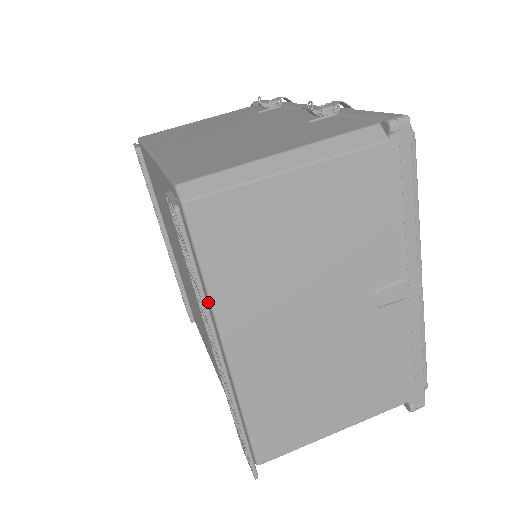
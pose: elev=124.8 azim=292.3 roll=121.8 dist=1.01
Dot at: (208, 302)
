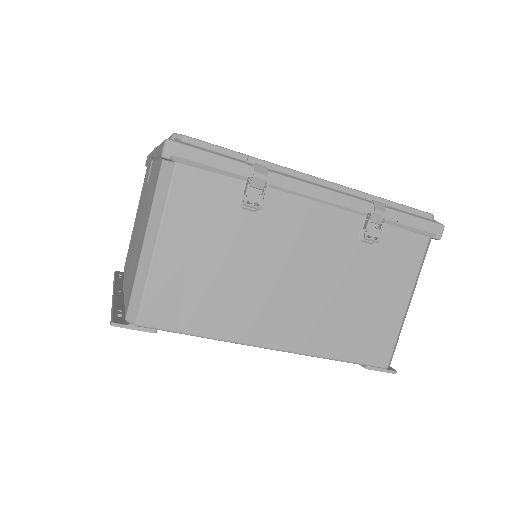
Dot at: occluded
